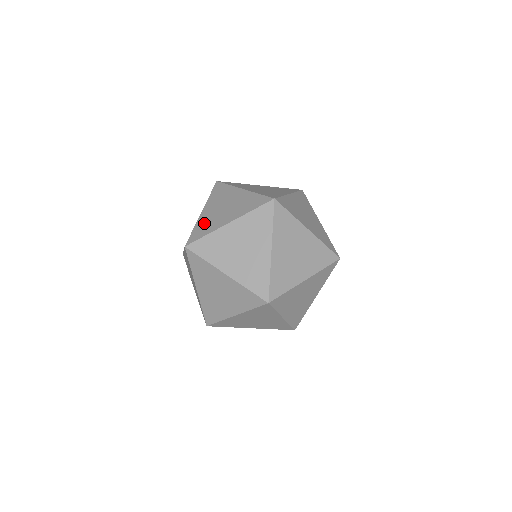
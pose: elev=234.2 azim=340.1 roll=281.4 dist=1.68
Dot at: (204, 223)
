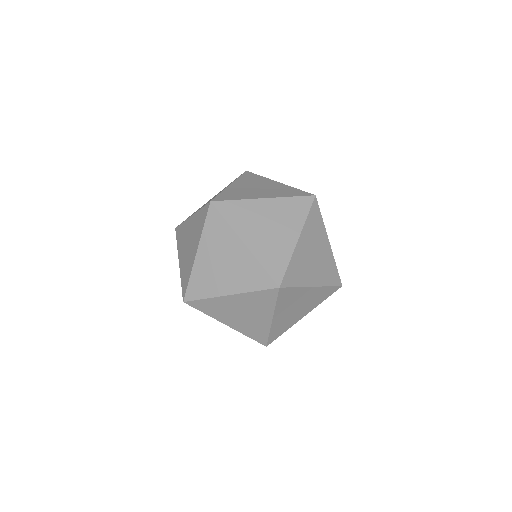
Dot at: (184, 270)
